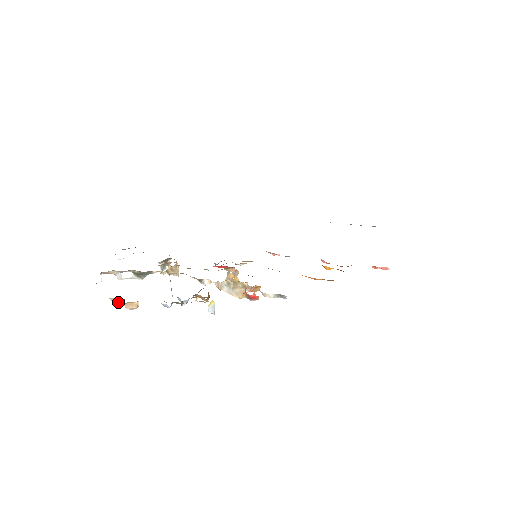
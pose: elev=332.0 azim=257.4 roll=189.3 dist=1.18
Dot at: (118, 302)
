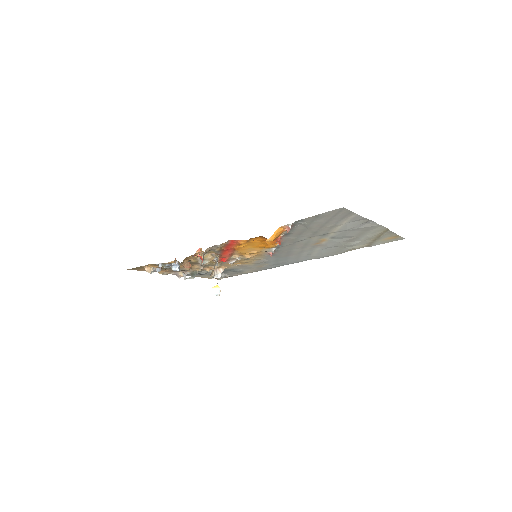
Dot at: occluded
